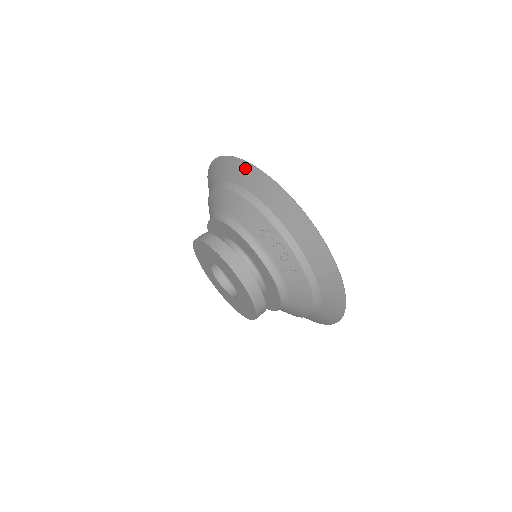
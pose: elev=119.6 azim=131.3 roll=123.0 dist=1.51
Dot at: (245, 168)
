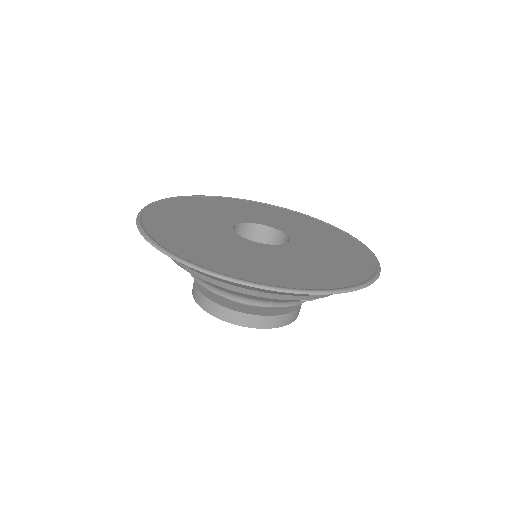
Dot at: (264, 290)
